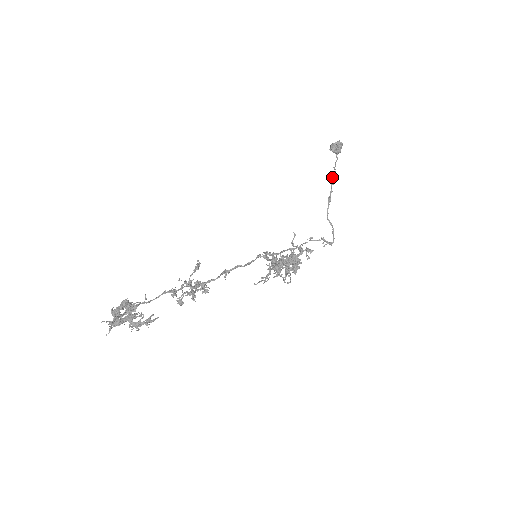
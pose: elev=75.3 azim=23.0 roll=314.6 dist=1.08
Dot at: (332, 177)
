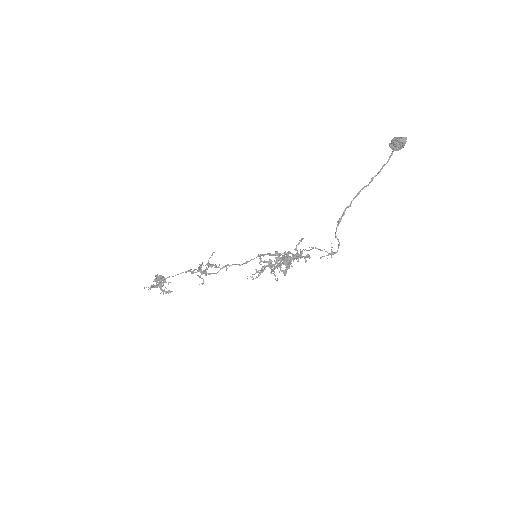
Dot at: (355, 196)
